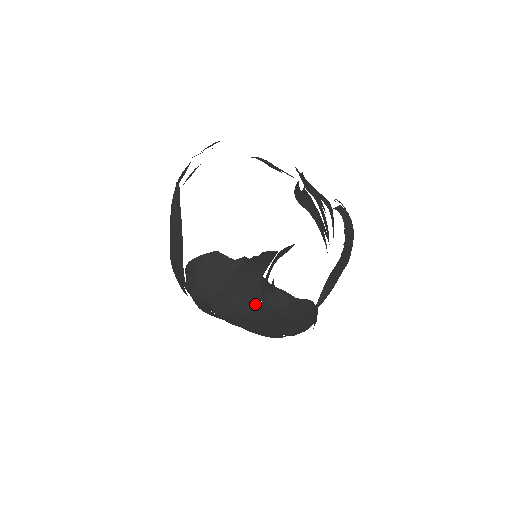
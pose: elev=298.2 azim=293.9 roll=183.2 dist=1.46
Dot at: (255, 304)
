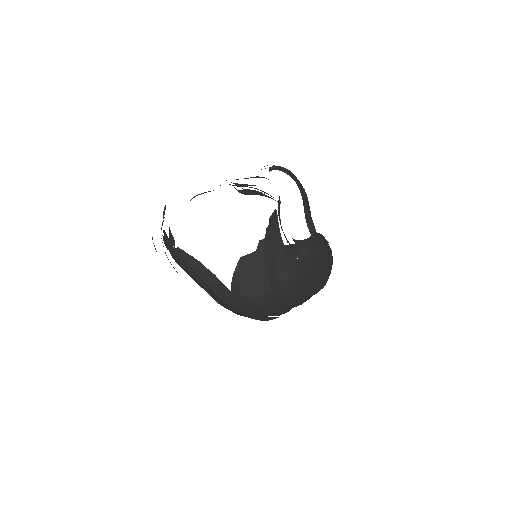
Dot at: (295, 264)
